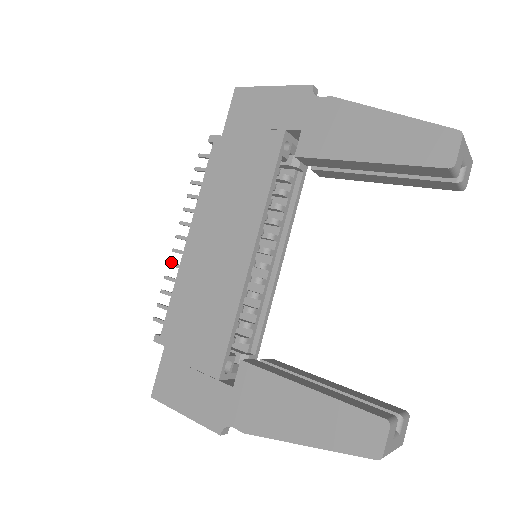
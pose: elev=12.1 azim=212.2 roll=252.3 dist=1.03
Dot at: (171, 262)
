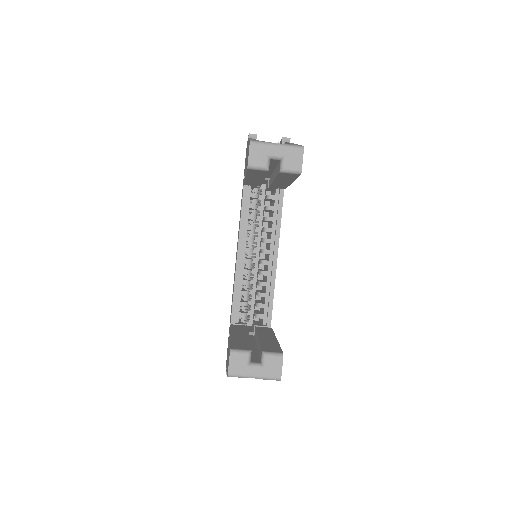
Dot at: occluded
